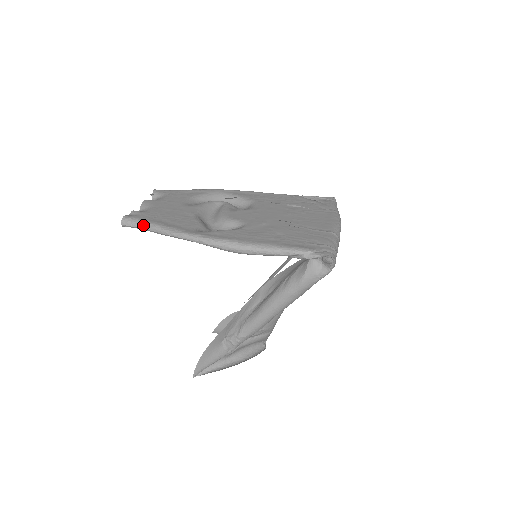
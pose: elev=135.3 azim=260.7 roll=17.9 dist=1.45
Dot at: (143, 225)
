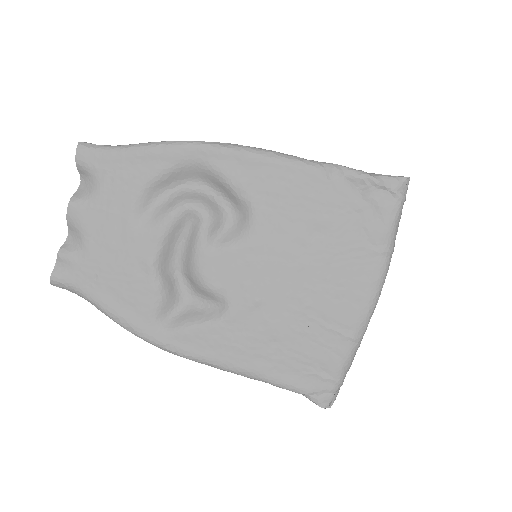
Dot at: occluded
